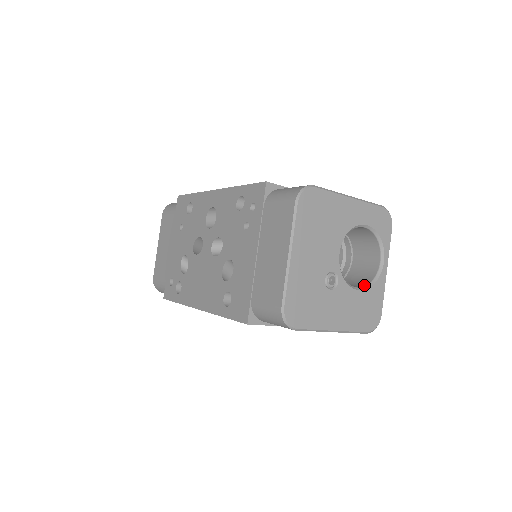
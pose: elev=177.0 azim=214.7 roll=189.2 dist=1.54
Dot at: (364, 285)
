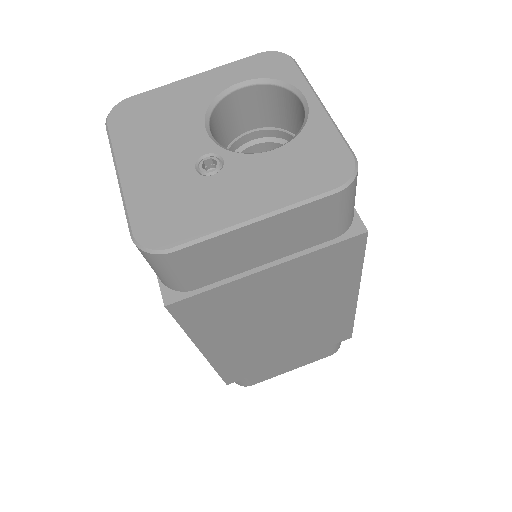
Dot at: (290, 142)
